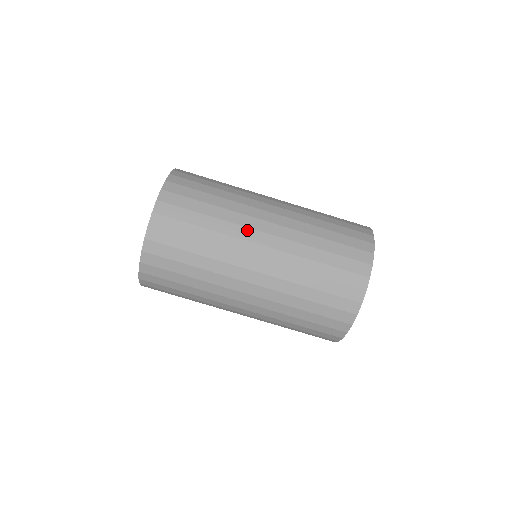
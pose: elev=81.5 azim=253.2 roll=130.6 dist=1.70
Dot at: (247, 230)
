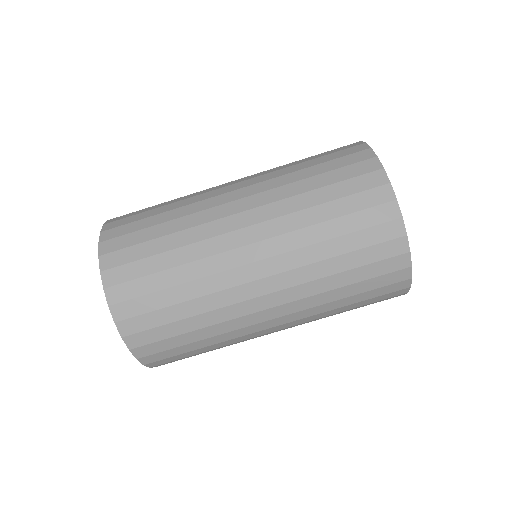
Dot at: (235, 290)
